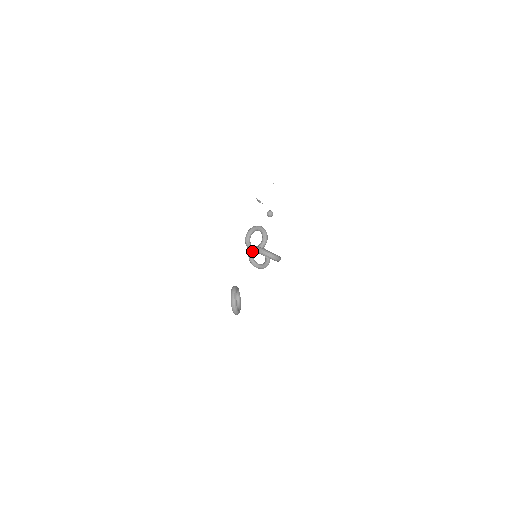
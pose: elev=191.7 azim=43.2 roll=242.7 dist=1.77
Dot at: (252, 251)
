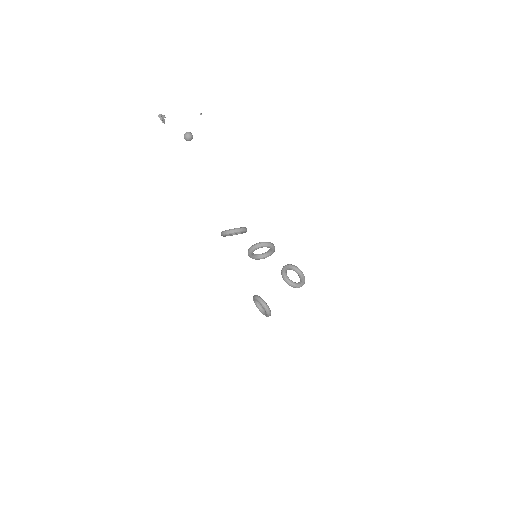
Dot at: occluded
